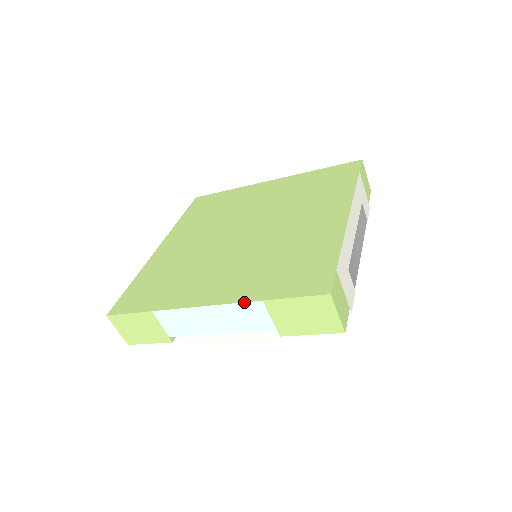
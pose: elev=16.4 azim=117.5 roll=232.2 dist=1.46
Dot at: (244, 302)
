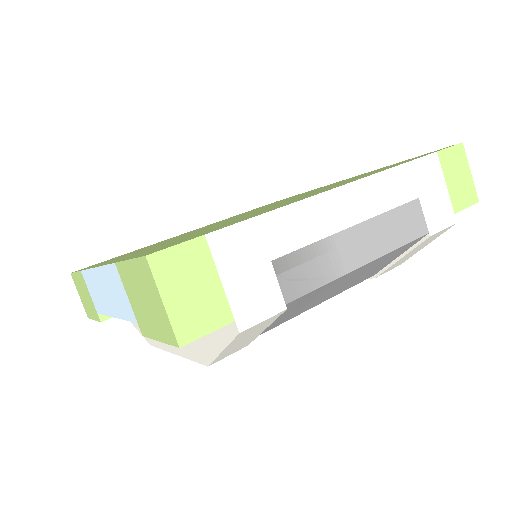
Dot at: (108, 264)
